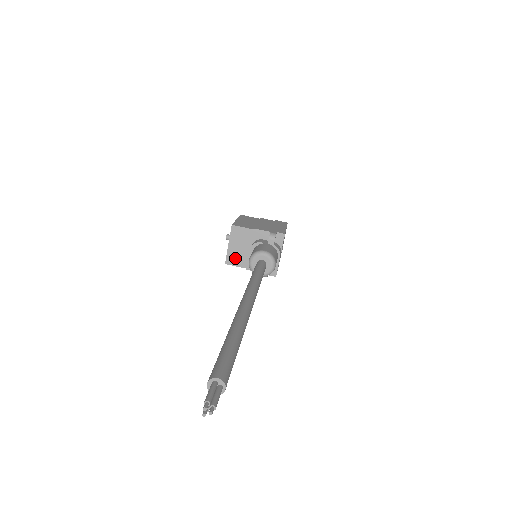
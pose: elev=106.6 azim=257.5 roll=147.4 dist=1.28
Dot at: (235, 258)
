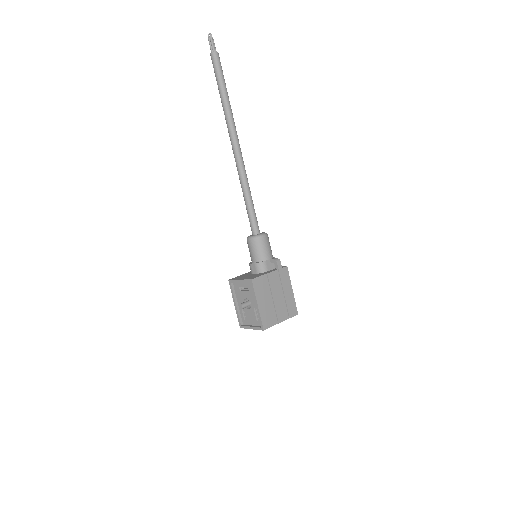
Dot at: (253, 277)
